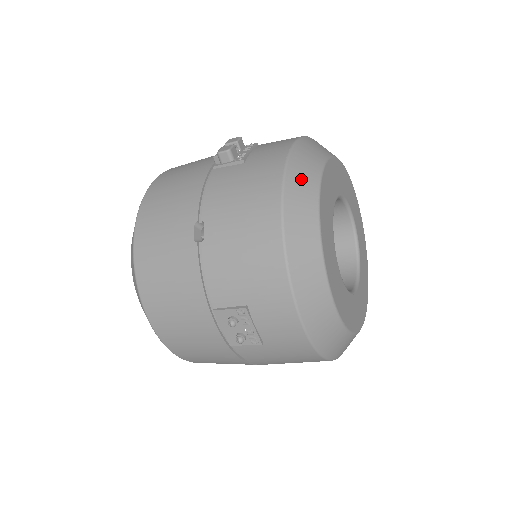
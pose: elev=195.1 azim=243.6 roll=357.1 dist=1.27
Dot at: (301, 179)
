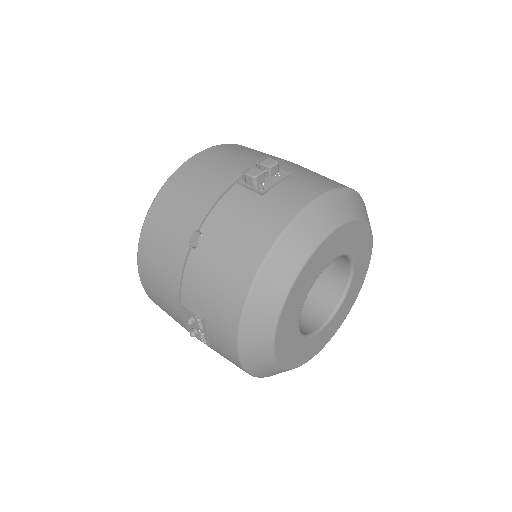
Dot at: (295, 244)
